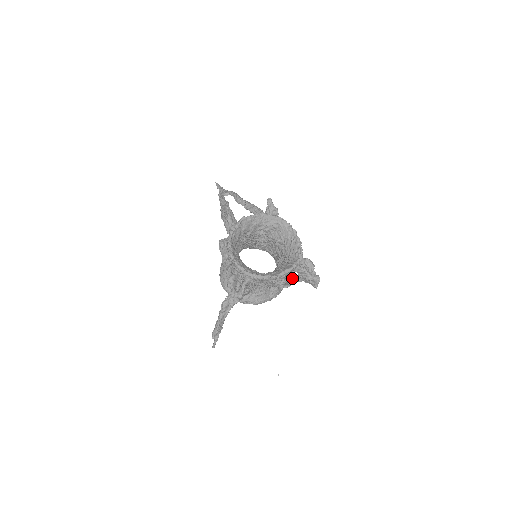
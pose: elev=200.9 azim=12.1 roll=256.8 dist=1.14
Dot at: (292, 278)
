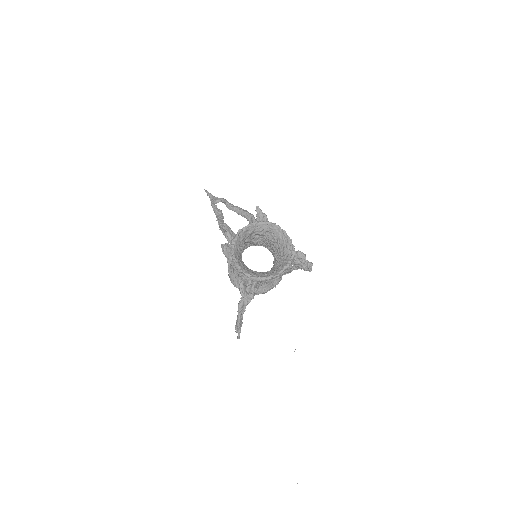
Dot at: (290, 269)
